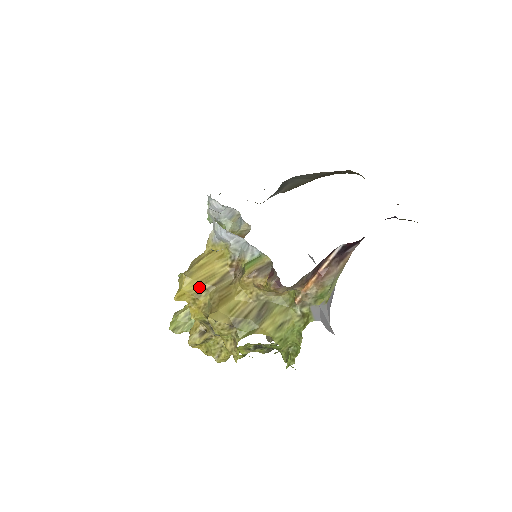
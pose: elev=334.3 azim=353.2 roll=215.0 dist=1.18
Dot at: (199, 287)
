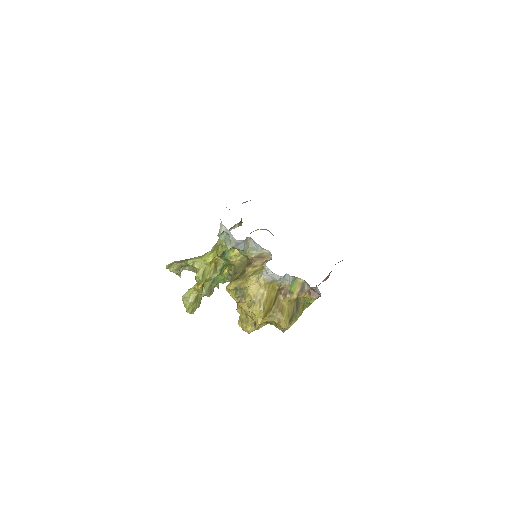
Dot at: (267, 311)
